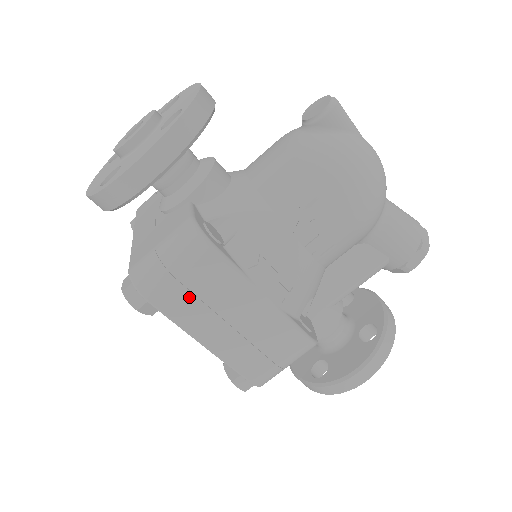
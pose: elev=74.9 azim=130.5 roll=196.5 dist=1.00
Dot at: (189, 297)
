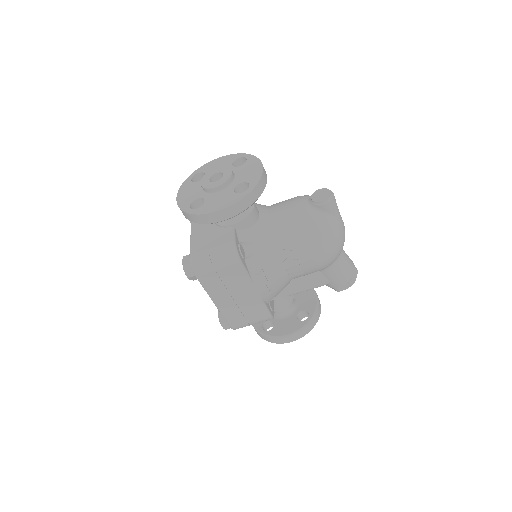
Dot at: (218, 280)
